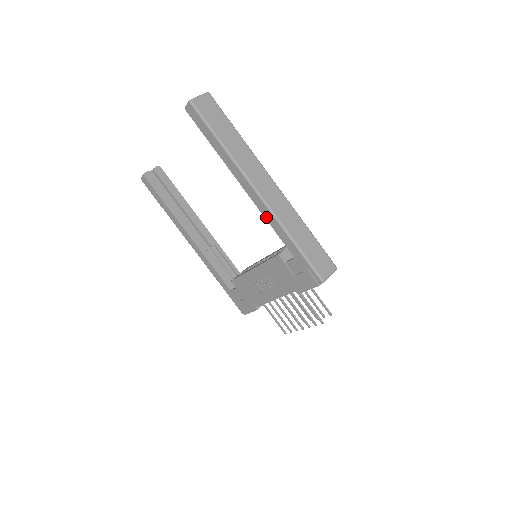
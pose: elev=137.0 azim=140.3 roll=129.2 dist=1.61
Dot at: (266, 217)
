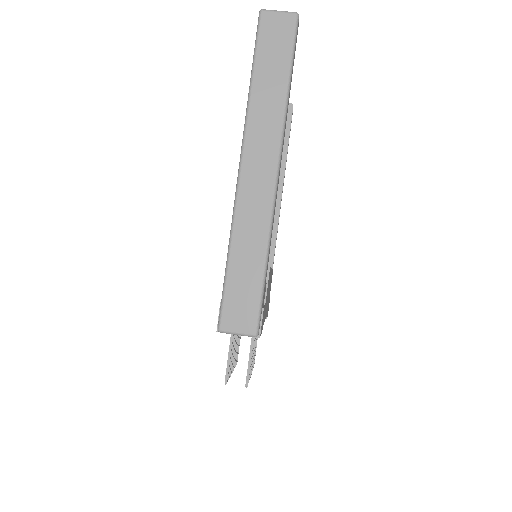
Dot at: occluded
